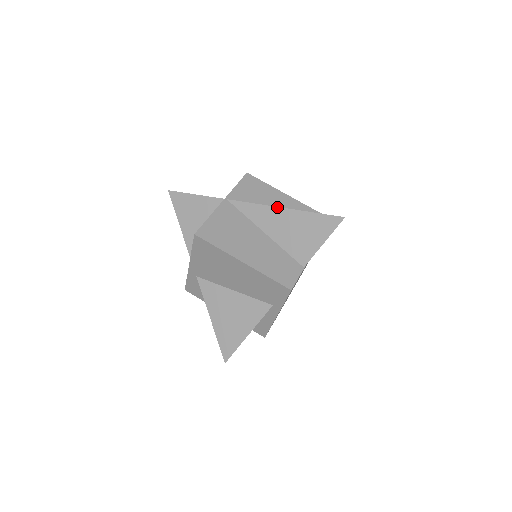
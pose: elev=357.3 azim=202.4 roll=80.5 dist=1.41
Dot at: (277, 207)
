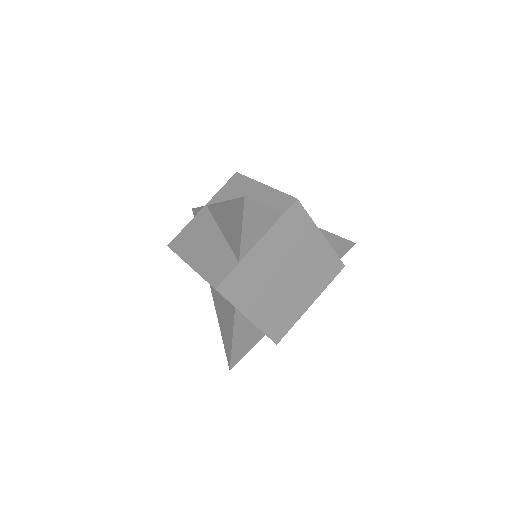
Dot at: (221, 202)
